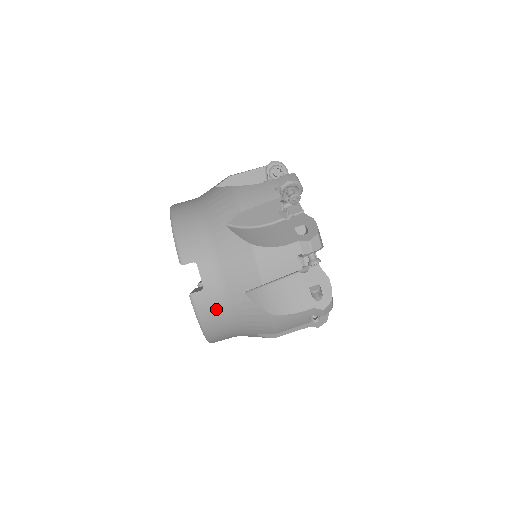
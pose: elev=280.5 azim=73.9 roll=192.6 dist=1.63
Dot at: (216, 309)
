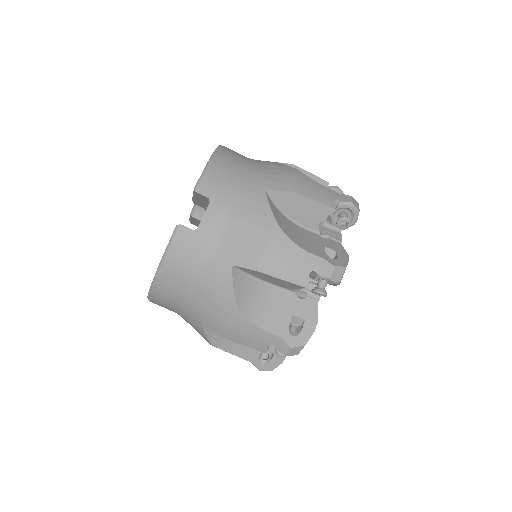
Dot at: (190, 261)
